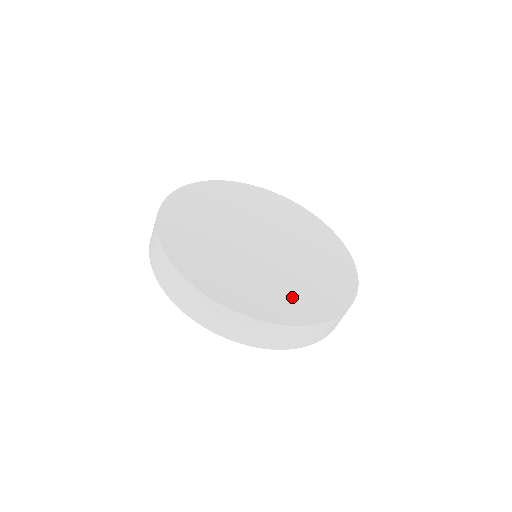
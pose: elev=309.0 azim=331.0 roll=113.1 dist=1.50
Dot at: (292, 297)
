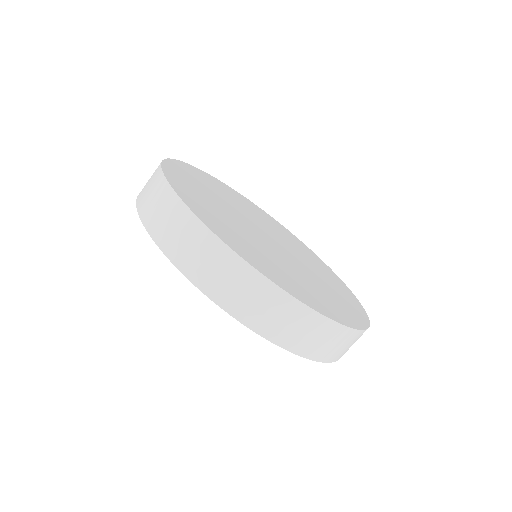
Dot at: (304, 287)
